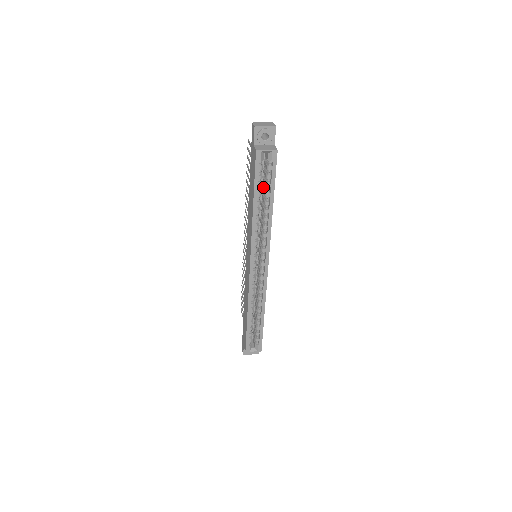
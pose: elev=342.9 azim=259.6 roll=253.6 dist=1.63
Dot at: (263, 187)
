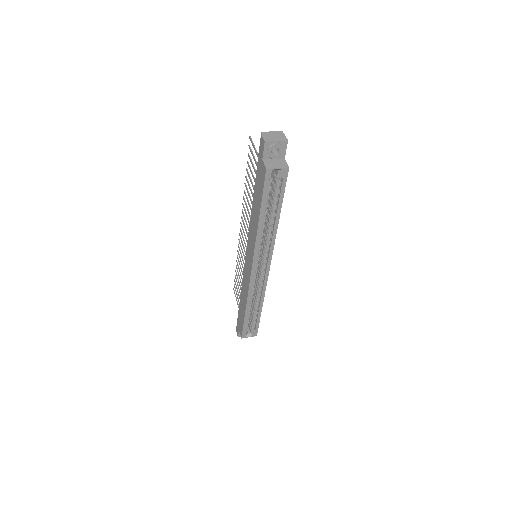
Dot at: (269, 198)
